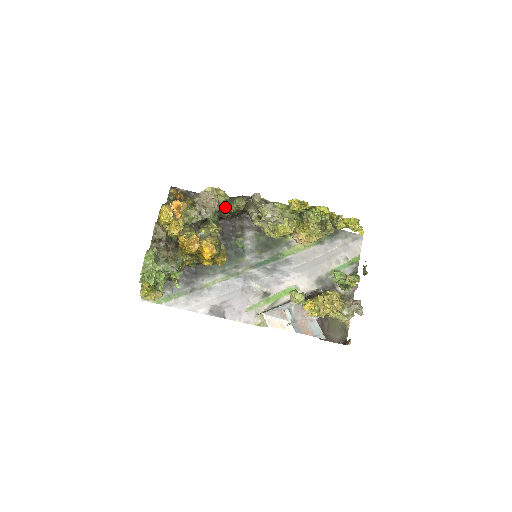
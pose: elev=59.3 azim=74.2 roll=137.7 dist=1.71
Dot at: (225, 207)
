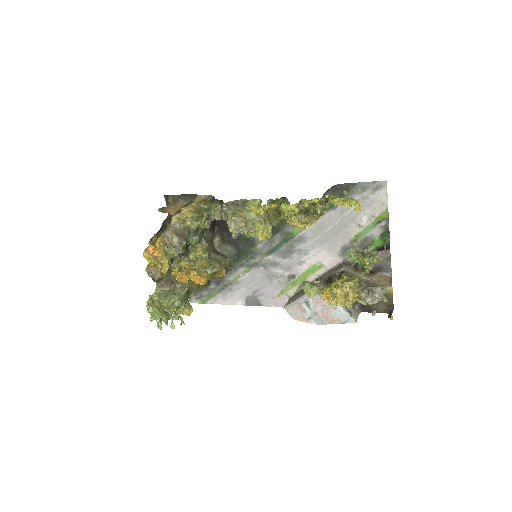
Dot at: (202, 222)
